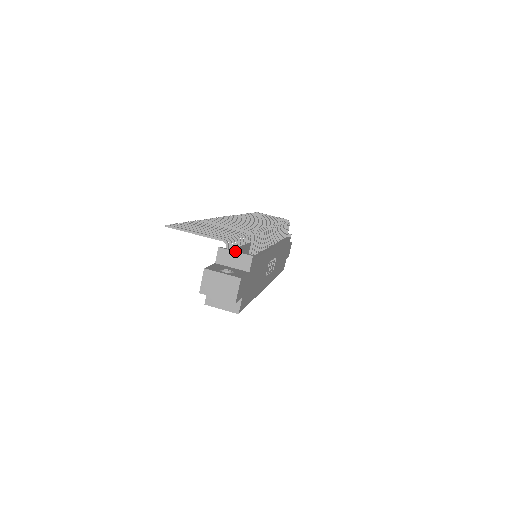
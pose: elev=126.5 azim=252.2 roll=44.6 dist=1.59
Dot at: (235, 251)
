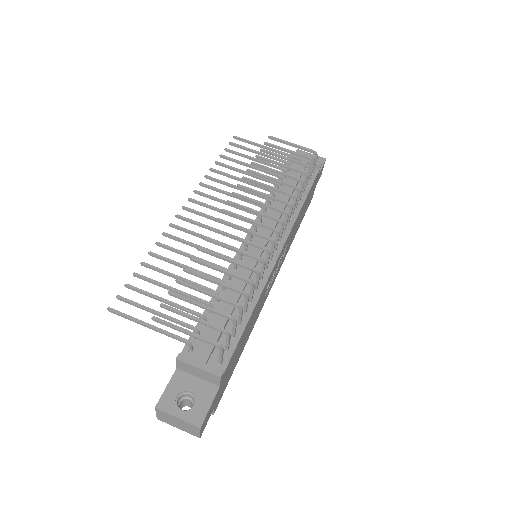
Dot at: (197, 367)
